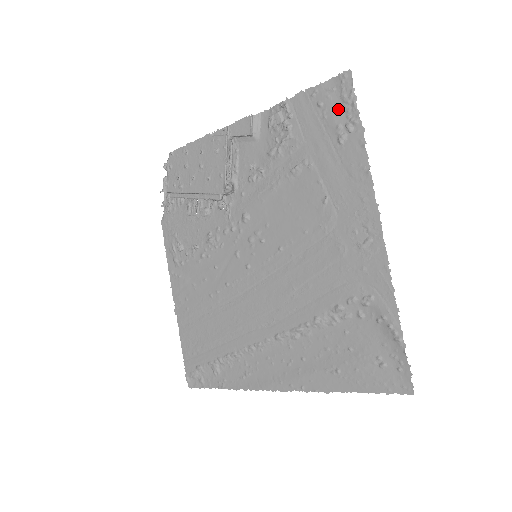
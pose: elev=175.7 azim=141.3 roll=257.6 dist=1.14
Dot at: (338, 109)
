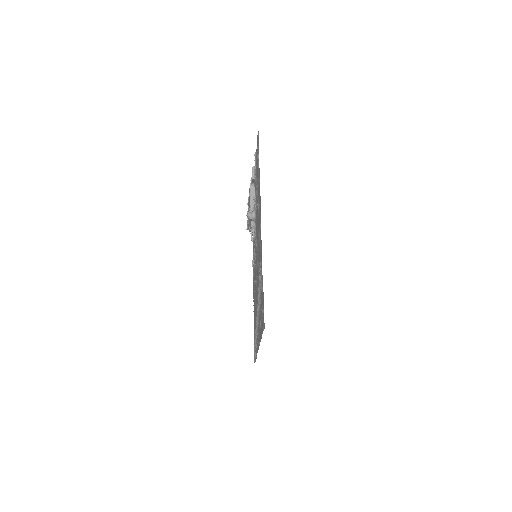
Dot at: occluded
